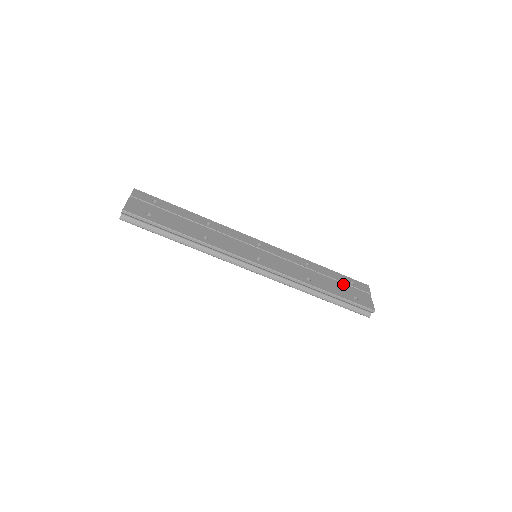
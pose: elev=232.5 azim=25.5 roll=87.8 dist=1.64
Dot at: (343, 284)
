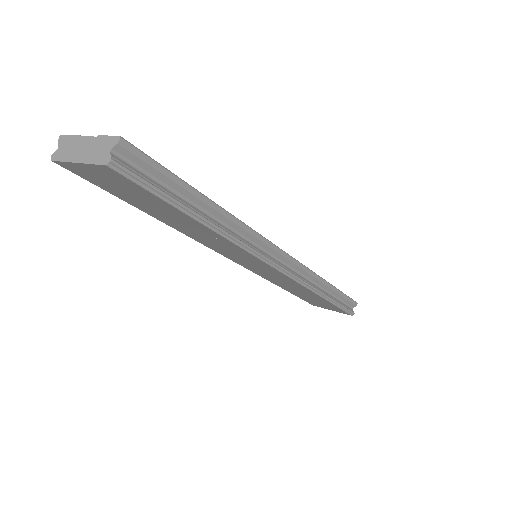
Dot at: occluded
